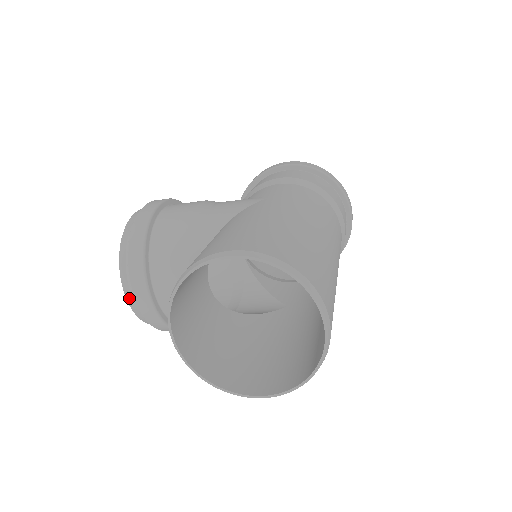
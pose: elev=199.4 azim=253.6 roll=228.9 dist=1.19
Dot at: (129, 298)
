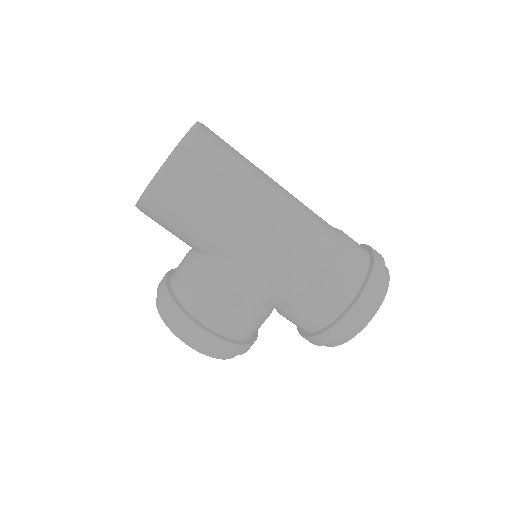
Dot at: occluded
